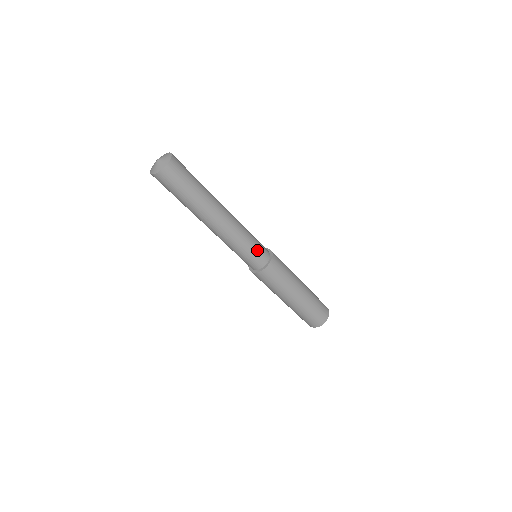
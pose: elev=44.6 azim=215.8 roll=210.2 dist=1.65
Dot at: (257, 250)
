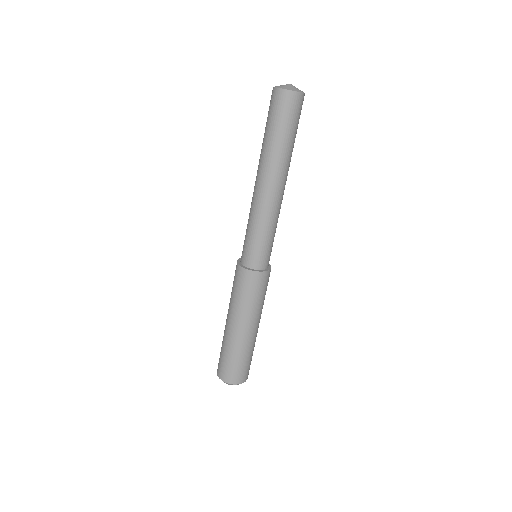
Dot at: (262, 249)
